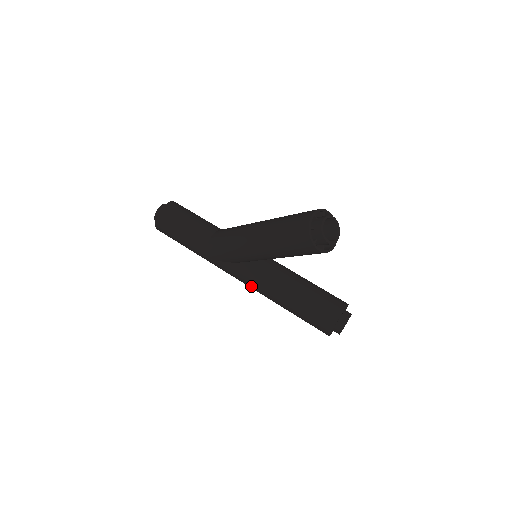
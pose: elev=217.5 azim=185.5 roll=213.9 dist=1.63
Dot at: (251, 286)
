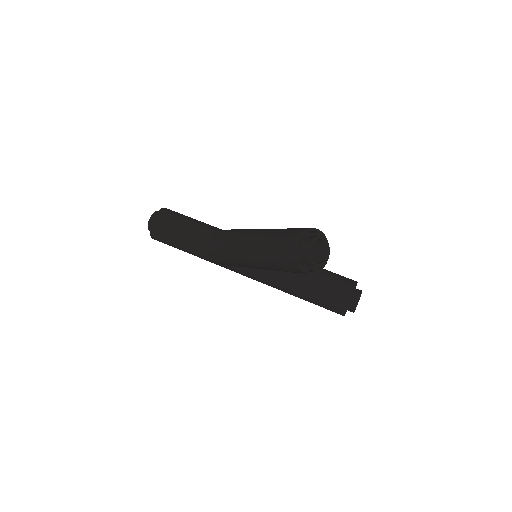
Dot at: occluded
